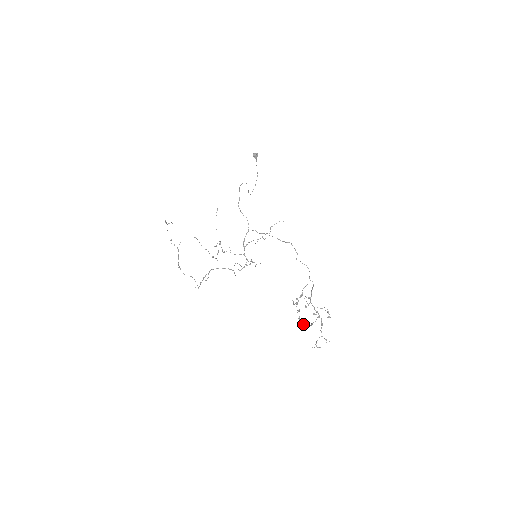
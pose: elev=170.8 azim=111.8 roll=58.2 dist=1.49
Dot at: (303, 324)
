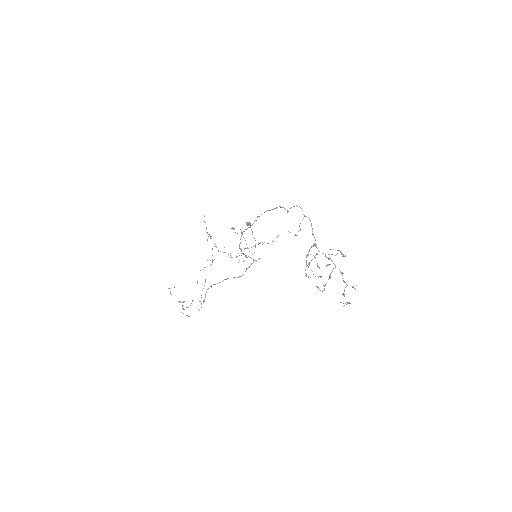
Dot at: occluded
